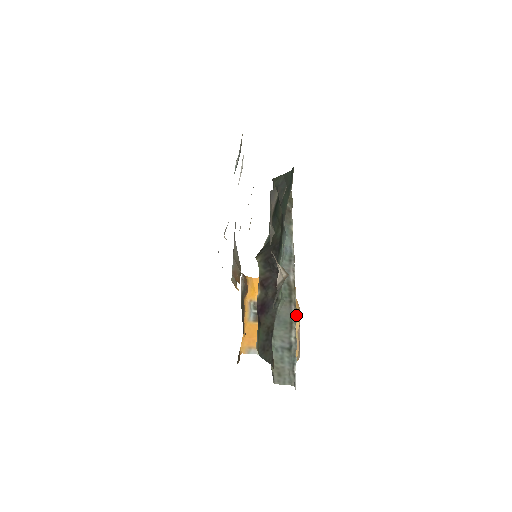
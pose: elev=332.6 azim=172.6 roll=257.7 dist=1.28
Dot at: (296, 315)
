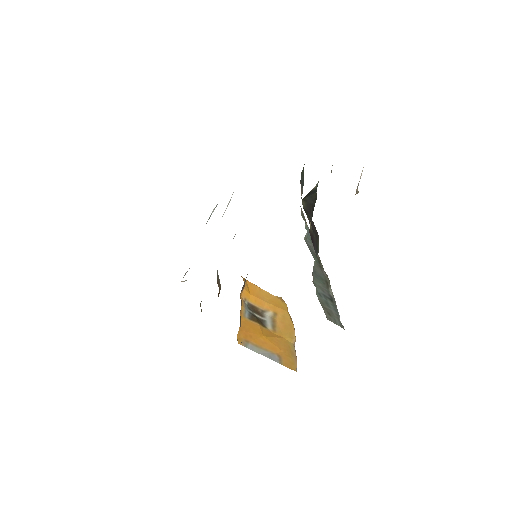
Dot at: occluded
